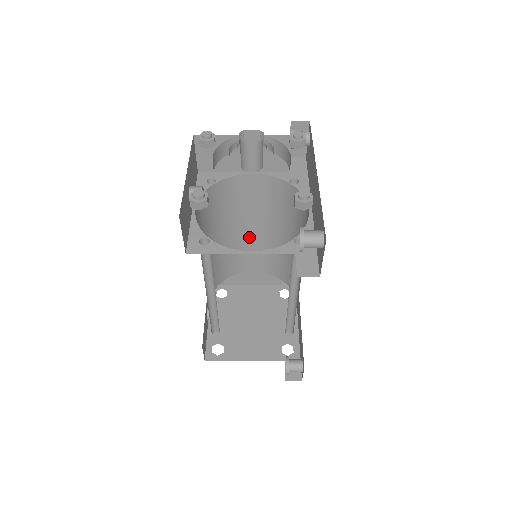
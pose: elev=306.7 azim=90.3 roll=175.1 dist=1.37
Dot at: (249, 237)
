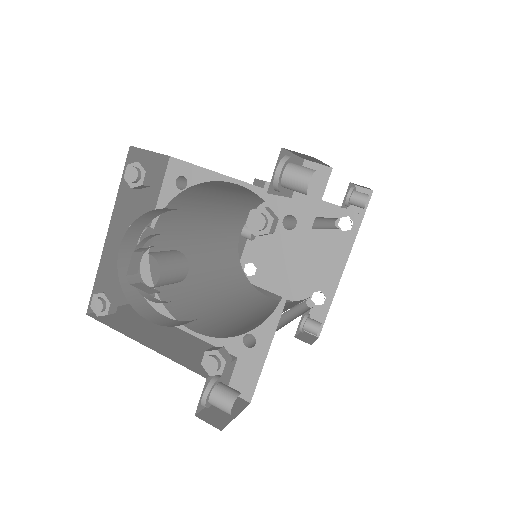
Dot at: occluded
